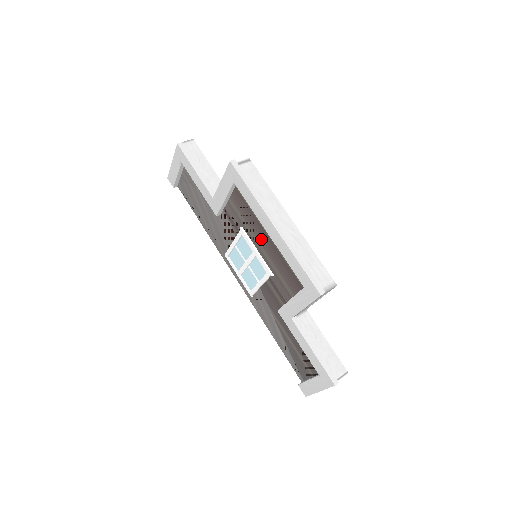
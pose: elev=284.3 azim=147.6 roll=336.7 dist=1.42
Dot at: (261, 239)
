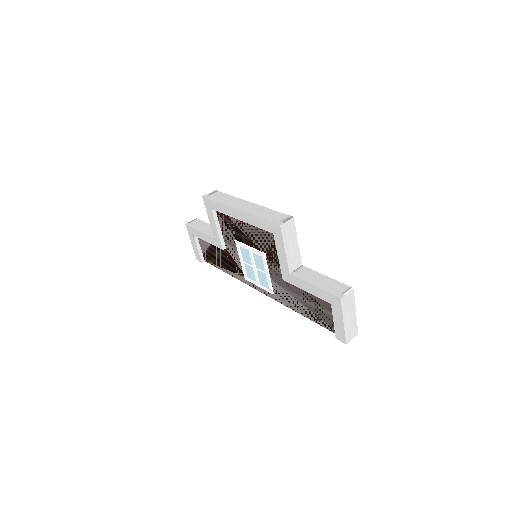
Dot at: (245, 234)
